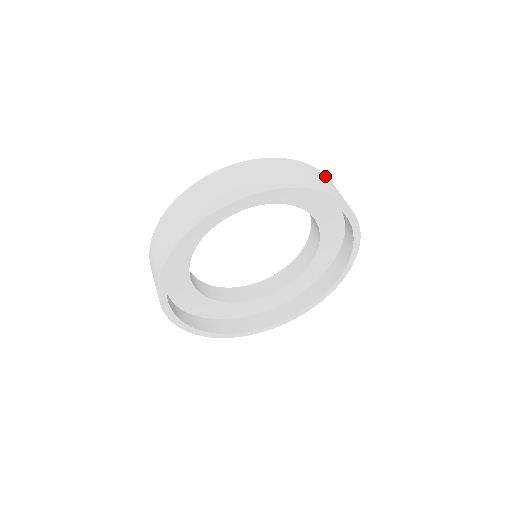
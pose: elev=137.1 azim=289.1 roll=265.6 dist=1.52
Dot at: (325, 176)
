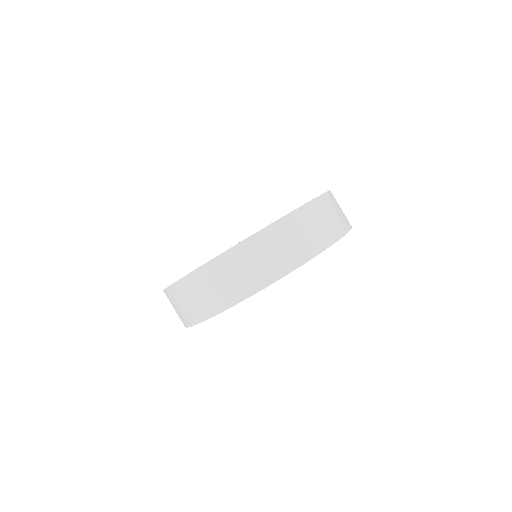
Dot at: occluded
